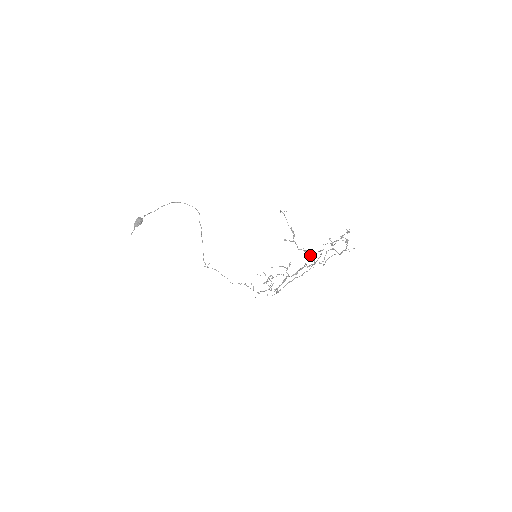
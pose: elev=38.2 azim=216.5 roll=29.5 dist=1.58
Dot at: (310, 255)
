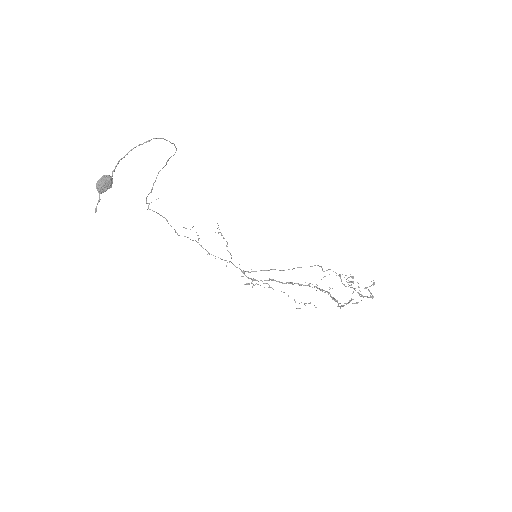
Dot at: (333, 297)
